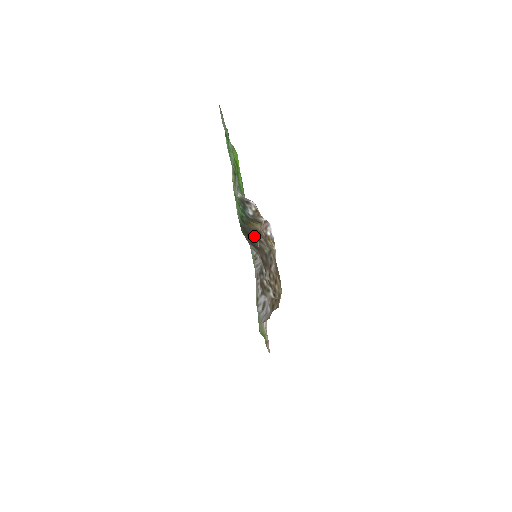
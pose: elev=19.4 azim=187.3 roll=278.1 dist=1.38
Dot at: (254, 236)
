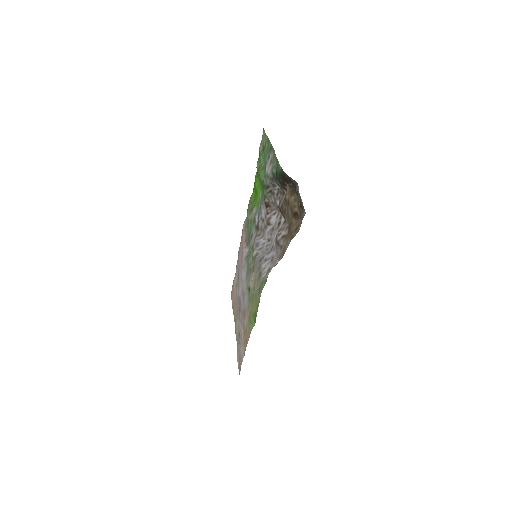
Dot at: (288, 183)
